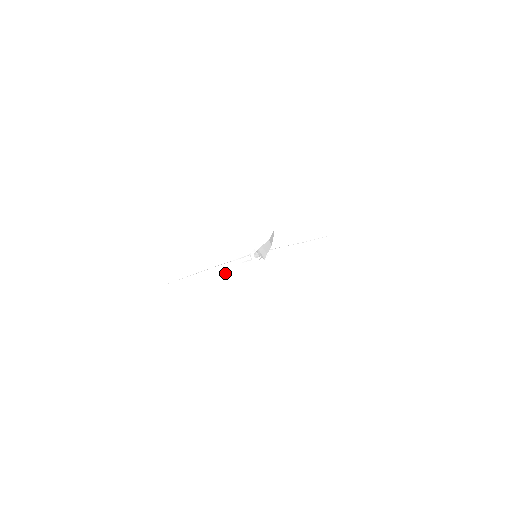
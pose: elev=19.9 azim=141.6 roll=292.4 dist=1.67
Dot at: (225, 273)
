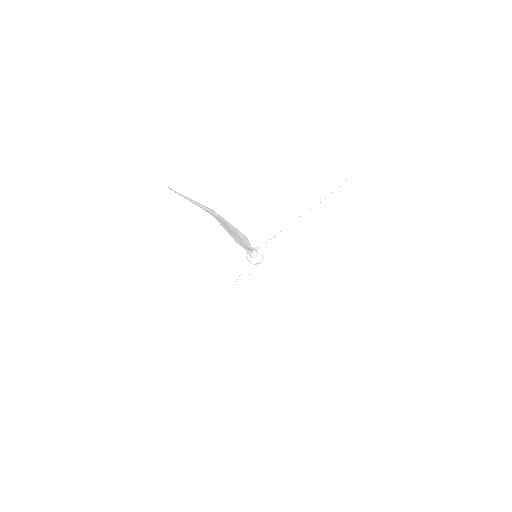
Dot at: (238, 305)
